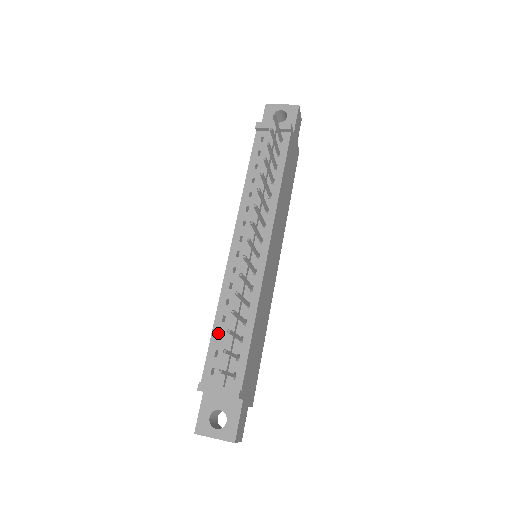
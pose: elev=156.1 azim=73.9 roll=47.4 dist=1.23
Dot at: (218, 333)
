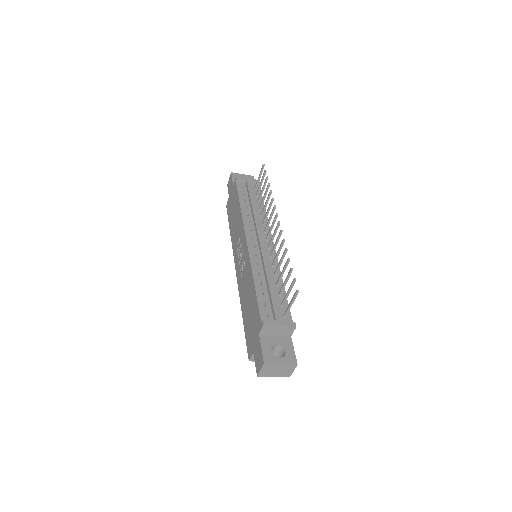
Dot at: (261, 291)
